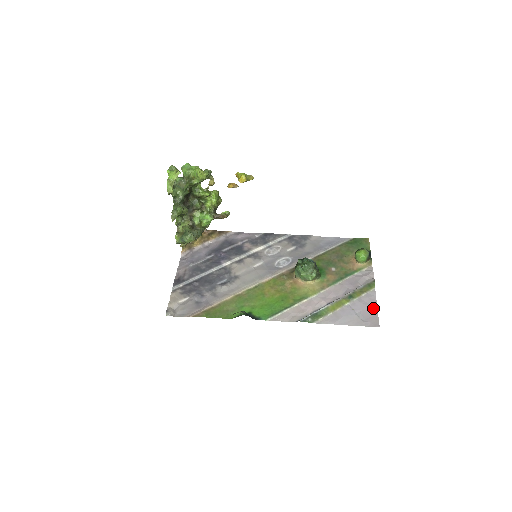
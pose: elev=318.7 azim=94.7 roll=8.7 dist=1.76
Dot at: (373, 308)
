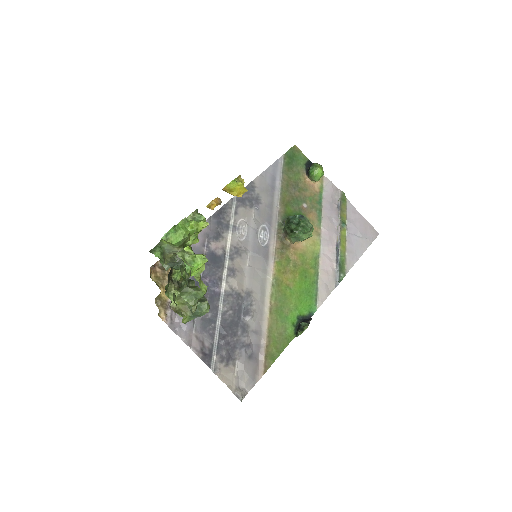
Dot at: (362, 220)
